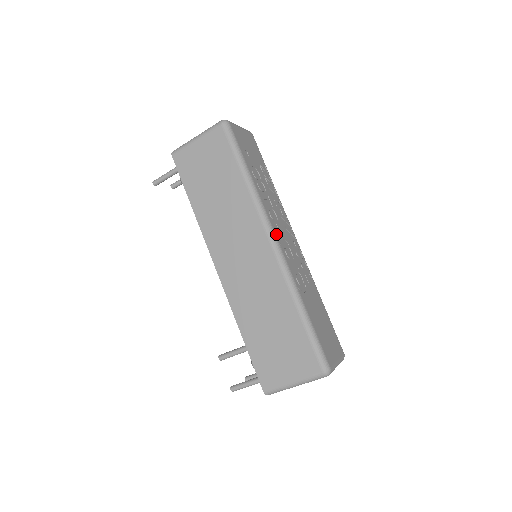
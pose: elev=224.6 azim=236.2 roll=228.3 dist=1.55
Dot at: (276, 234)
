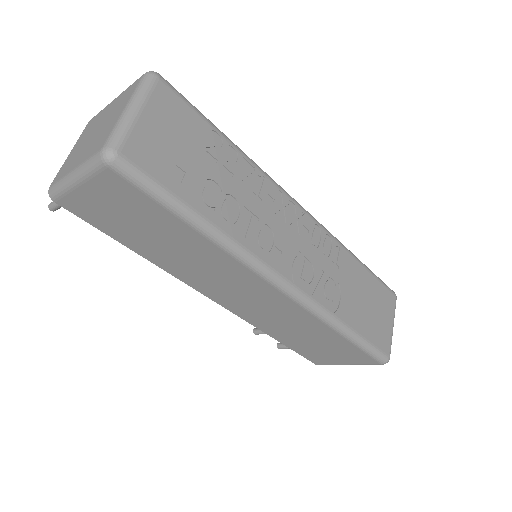
Dot at: (282, 272)
